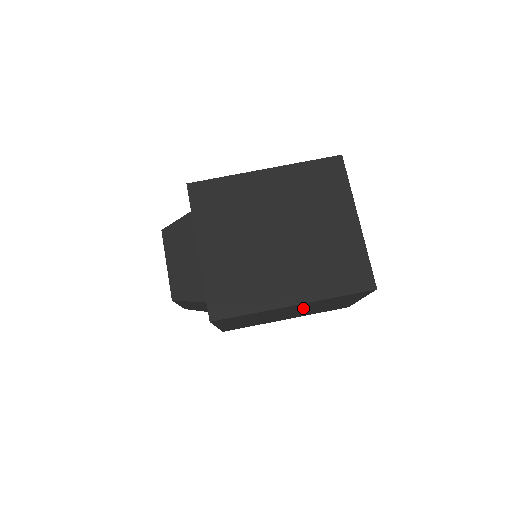
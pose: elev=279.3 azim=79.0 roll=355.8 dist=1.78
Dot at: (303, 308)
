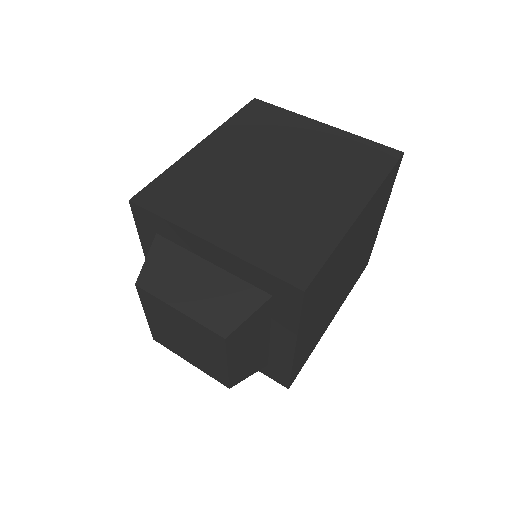
Dot at: (356, 244)
